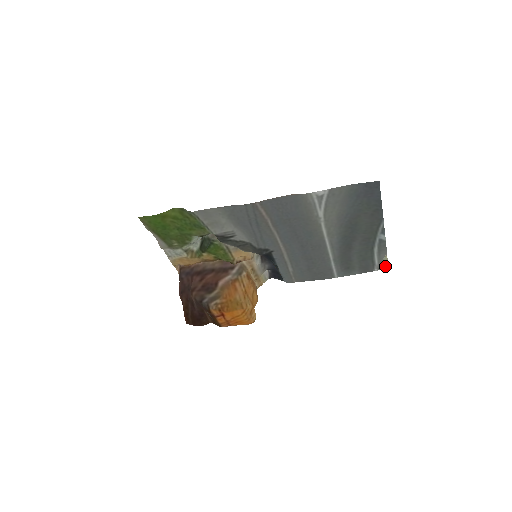
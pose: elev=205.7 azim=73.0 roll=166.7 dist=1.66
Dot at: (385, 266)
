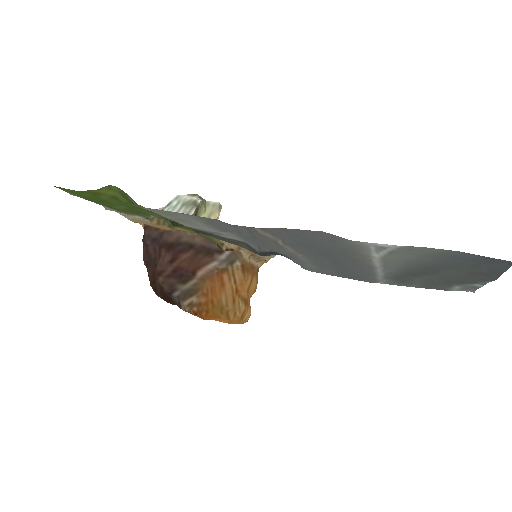
Dot at: occluded
